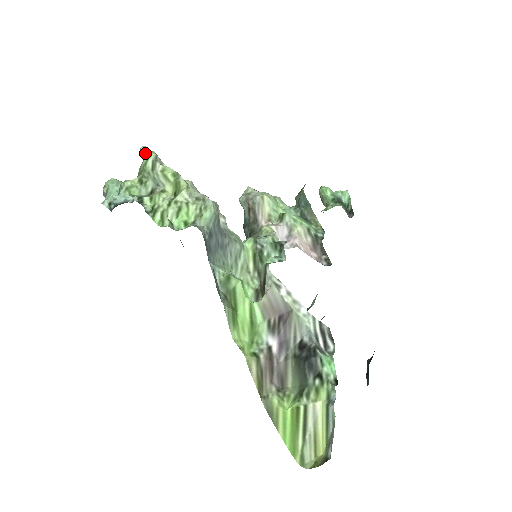
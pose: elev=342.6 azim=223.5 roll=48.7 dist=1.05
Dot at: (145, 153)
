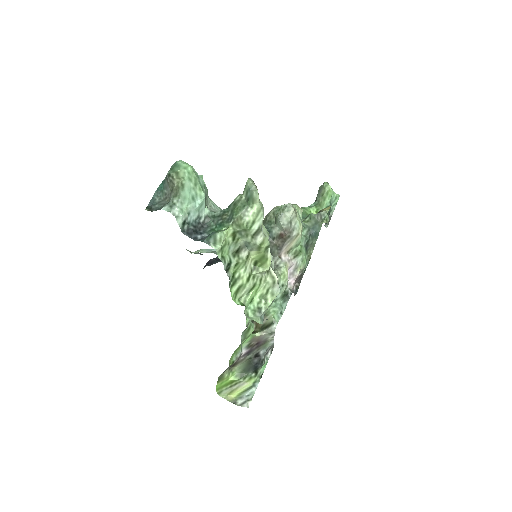
Dot at: (254, 202)
